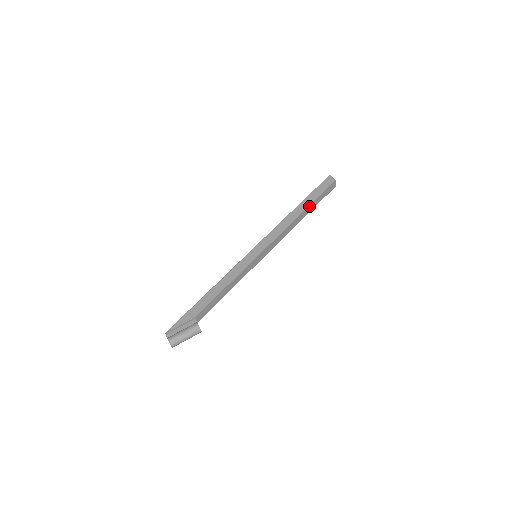
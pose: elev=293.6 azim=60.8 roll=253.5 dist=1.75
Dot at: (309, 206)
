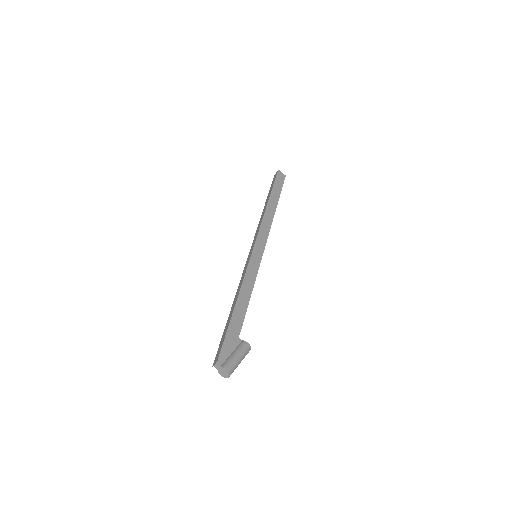
Dot at: occluded
